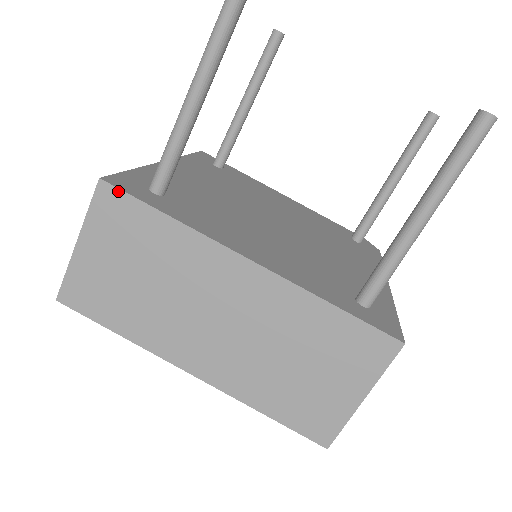
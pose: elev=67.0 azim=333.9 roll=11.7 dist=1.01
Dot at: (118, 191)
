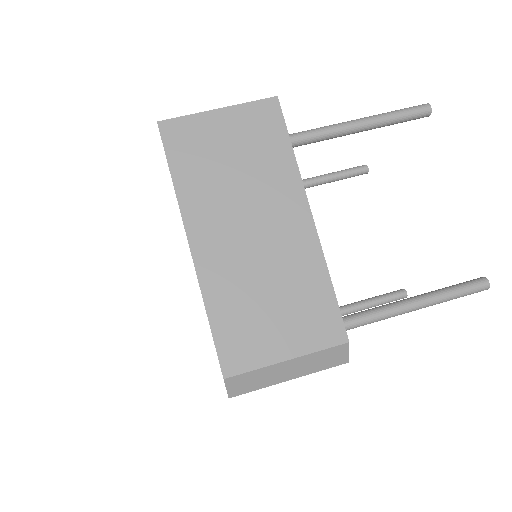
Dot at: occluded
